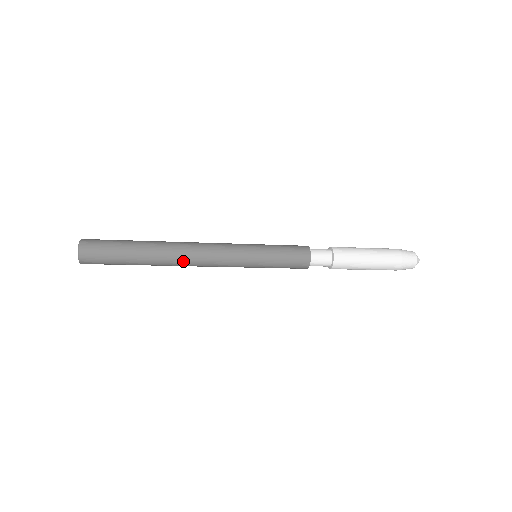
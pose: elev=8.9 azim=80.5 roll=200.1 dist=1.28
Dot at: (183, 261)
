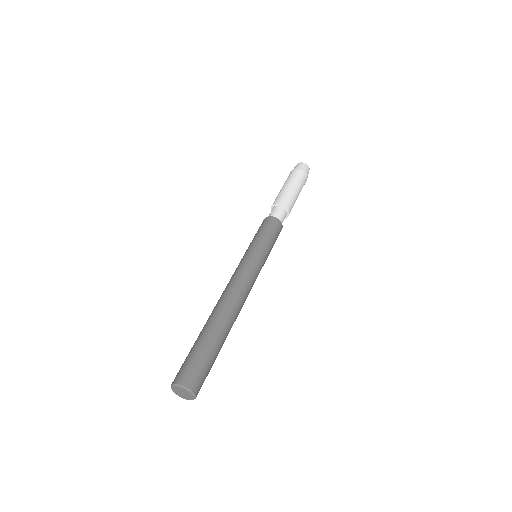
Dot at: occluded
